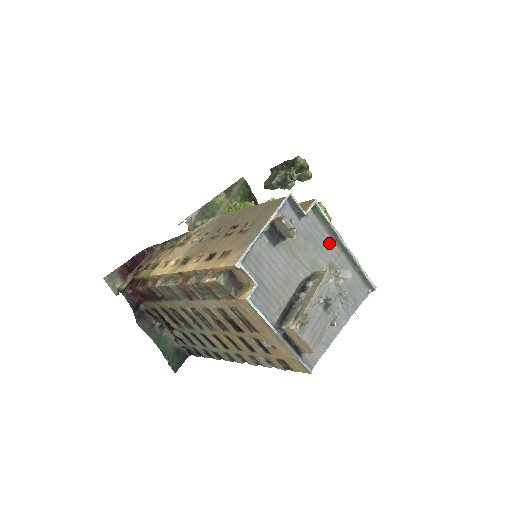
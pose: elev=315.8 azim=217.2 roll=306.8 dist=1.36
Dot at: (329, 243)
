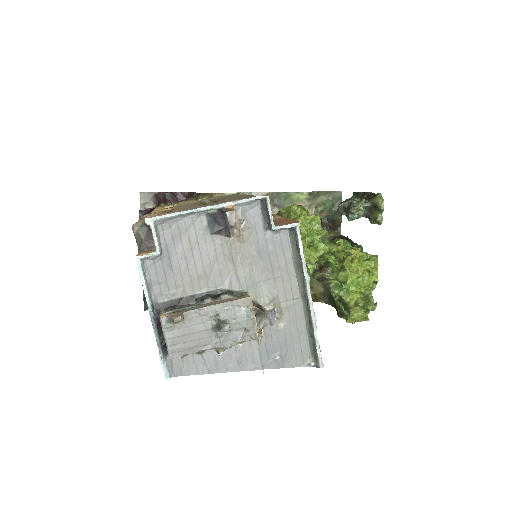
Dot at: (290, 278)
